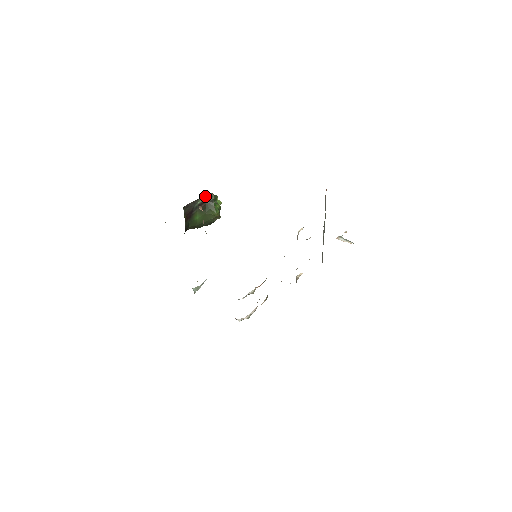
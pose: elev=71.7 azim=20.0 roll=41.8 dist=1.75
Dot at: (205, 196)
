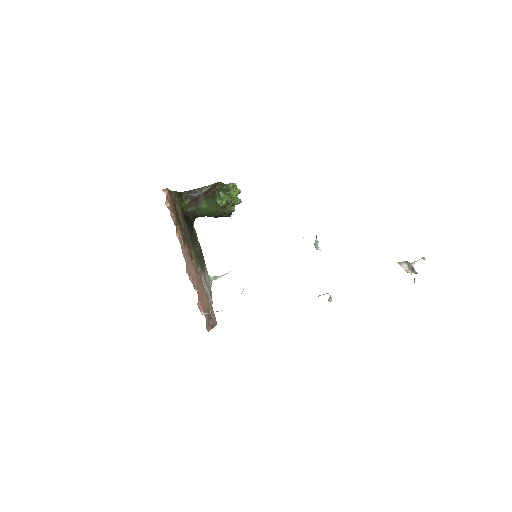
Dot at: (212, 185)
